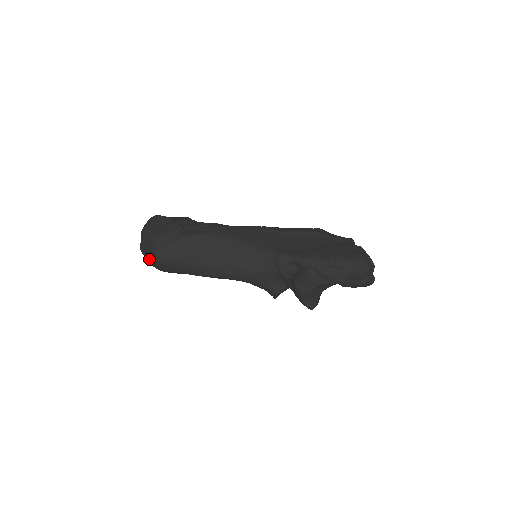
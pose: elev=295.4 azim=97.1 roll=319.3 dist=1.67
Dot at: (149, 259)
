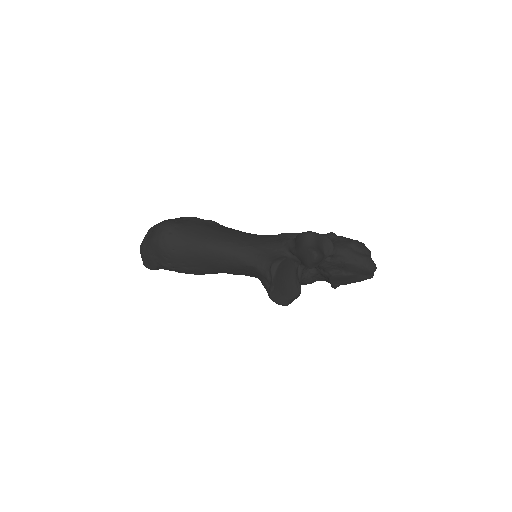
Dot at: (152, 233)
